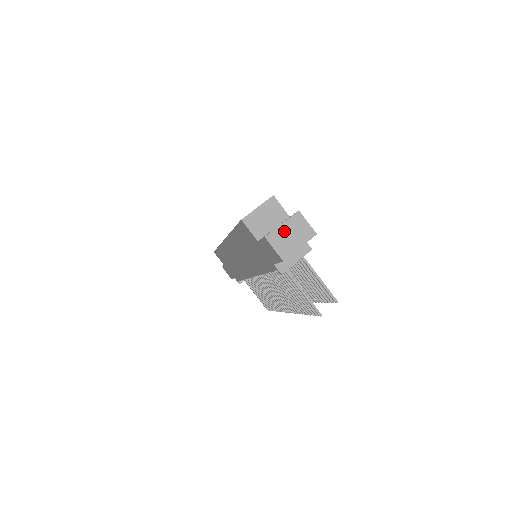
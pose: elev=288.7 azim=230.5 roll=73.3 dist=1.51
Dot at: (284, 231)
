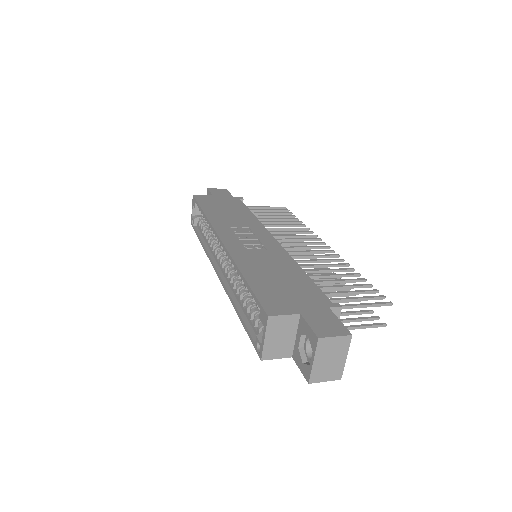
Dot at: (321, 364)
